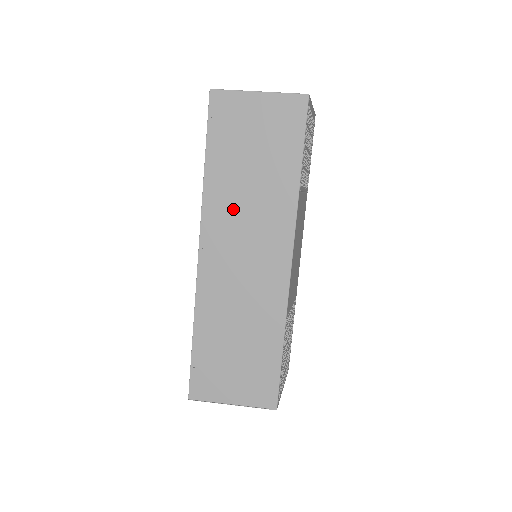
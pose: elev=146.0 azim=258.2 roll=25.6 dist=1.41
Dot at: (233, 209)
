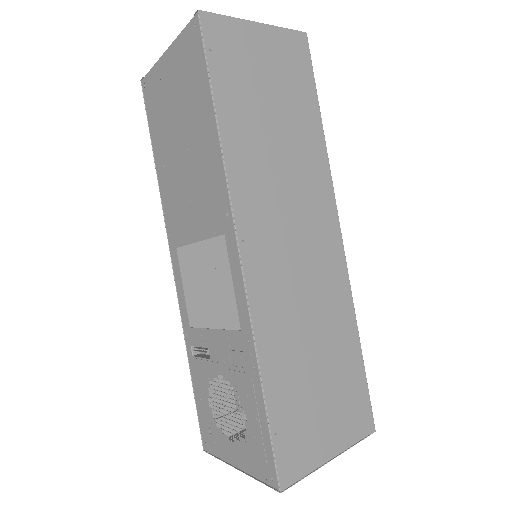
Dot at: (267, 177)
